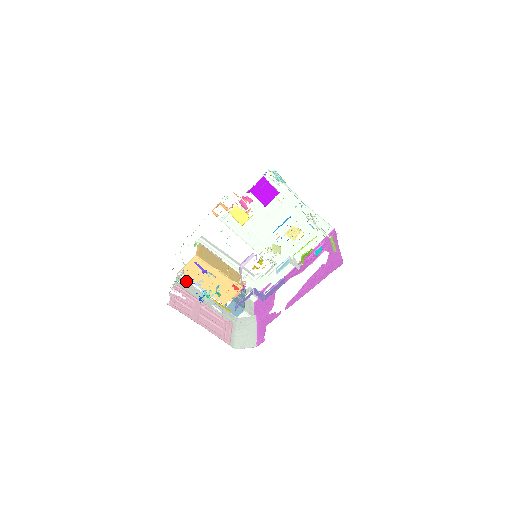
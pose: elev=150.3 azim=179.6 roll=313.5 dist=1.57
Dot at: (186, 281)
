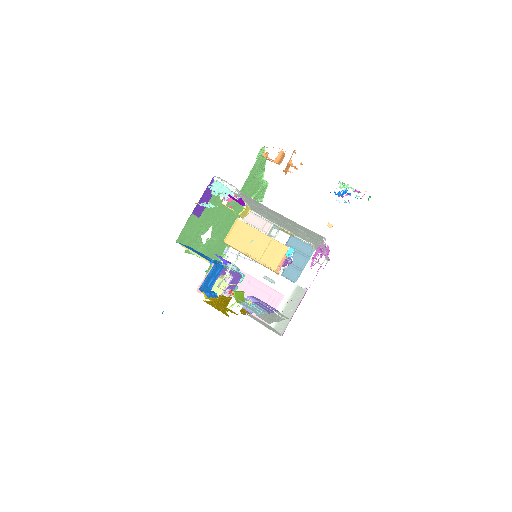
Dot at: occluded
